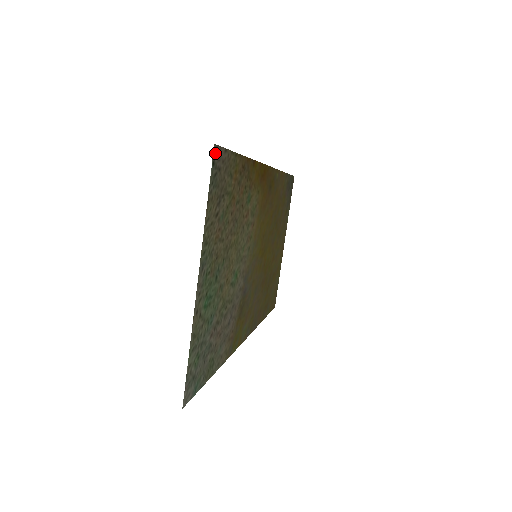
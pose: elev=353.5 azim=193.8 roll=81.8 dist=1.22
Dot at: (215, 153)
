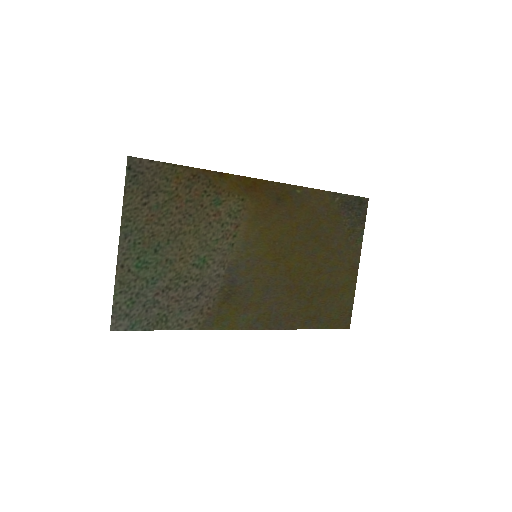
Dot at: (131, 162)
